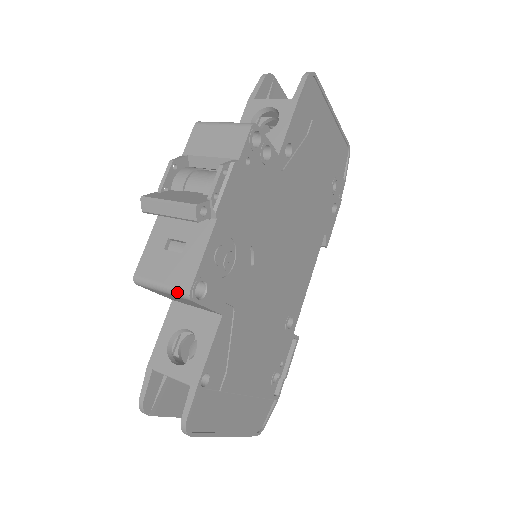
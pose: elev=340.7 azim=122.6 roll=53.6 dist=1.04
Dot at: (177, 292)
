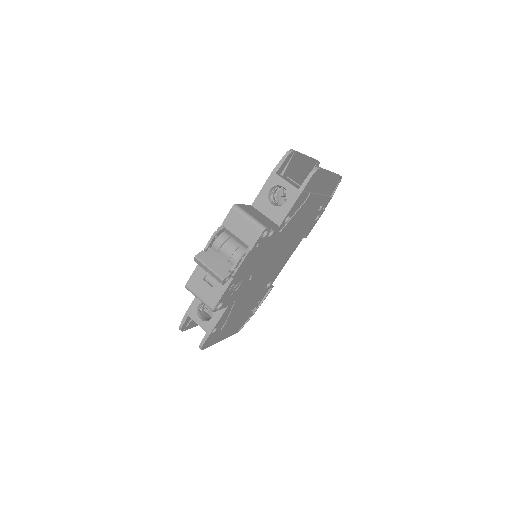
Dot at: (207, 306)
